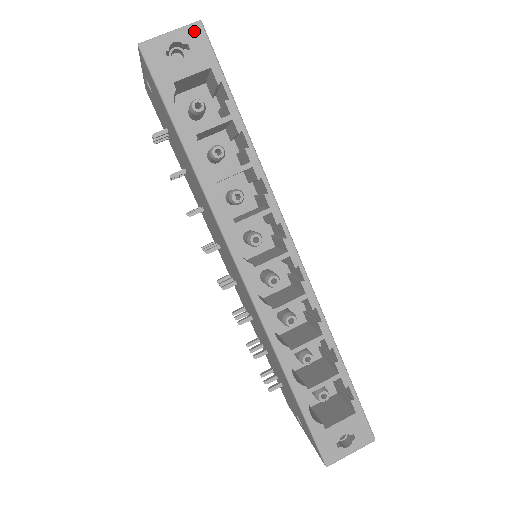
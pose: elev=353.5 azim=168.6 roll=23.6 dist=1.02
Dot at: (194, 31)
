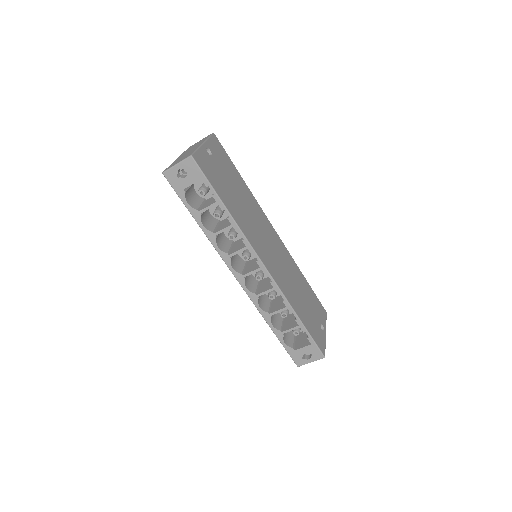
Dot at: (189, 162)
